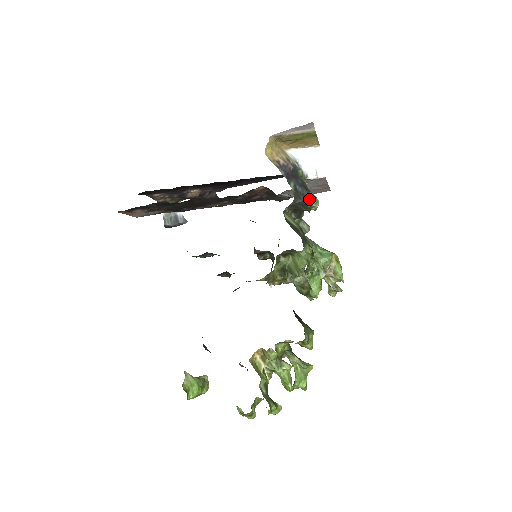
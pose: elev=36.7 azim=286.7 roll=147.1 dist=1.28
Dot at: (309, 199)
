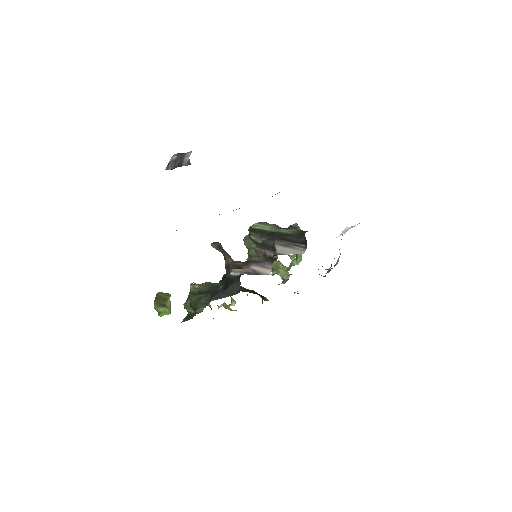
Dot at: occluded
